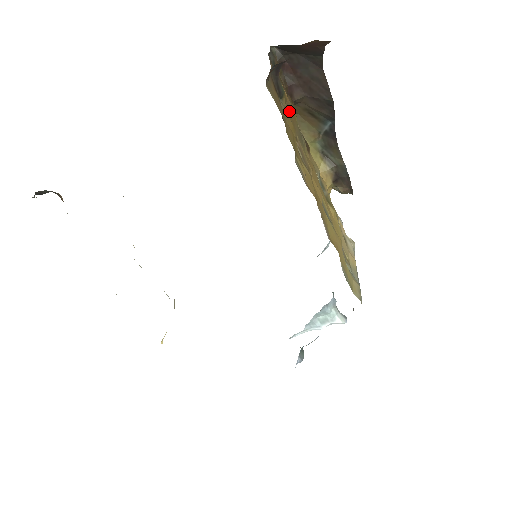
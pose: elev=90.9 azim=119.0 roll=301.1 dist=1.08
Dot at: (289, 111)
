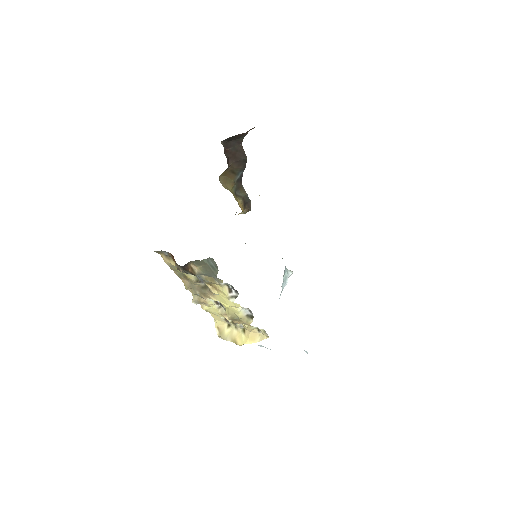
Dot at: occluded
